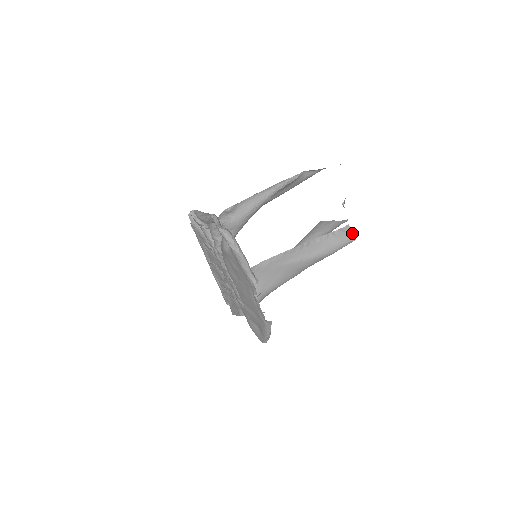
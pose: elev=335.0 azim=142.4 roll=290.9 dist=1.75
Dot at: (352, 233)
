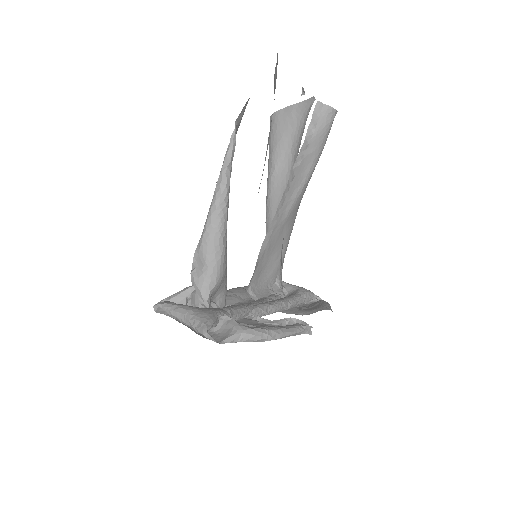
Dot at: (329, 109)
